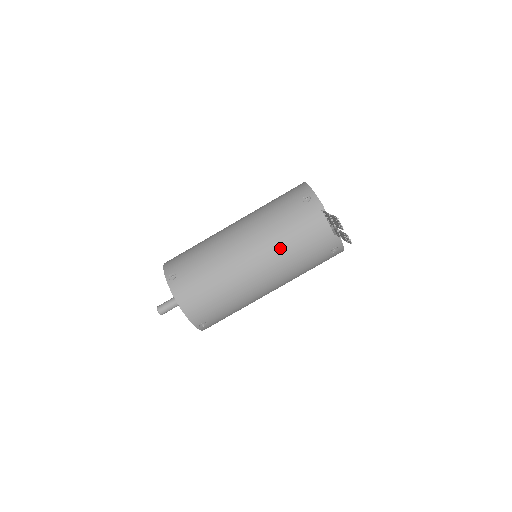
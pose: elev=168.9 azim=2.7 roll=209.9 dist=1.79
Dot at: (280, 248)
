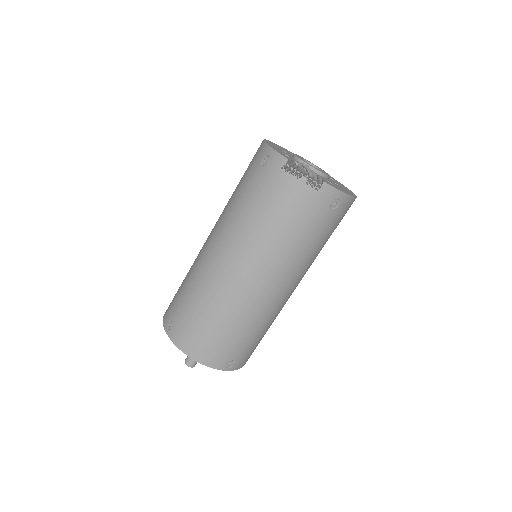
Dot at: (261, 237)
